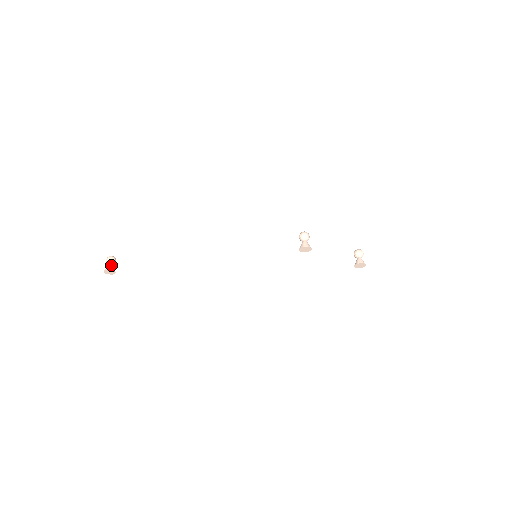
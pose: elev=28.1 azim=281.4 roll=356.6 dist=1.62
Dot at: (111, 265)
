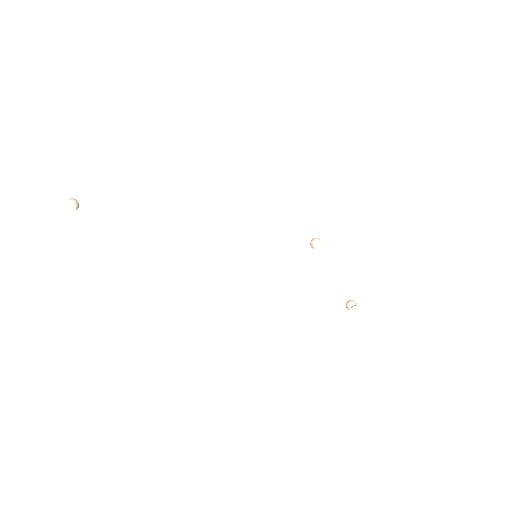
Dot at: occluded
